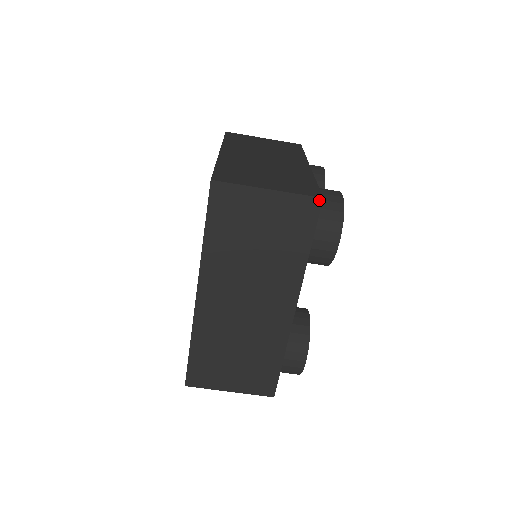
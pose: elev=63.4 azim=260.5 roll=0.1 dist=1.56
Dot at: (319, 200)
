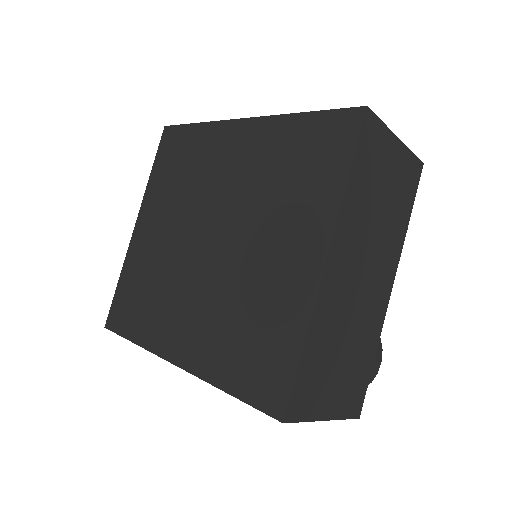
Dot at: (355, 417)
